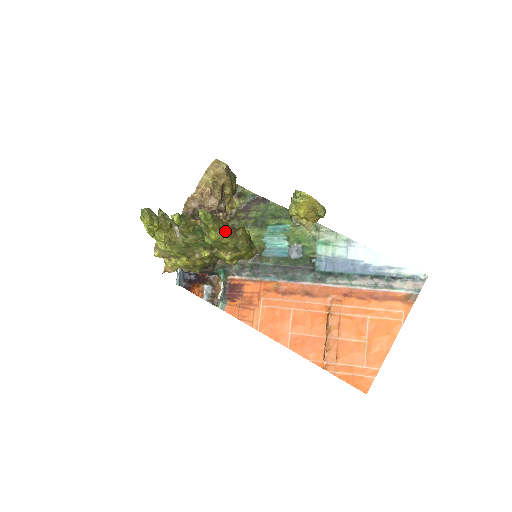
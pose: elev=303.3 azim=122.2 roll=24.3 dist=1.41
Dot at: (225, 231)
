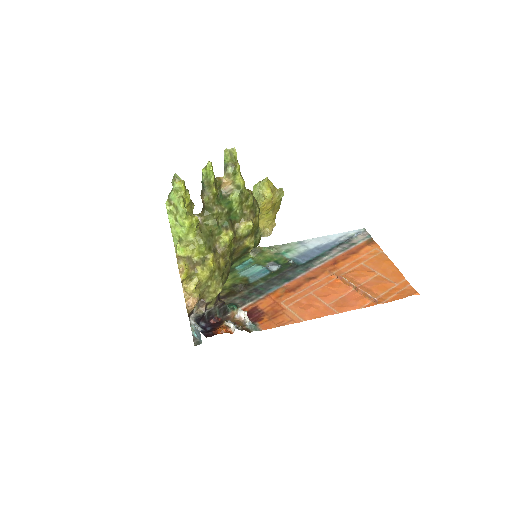
Dot at: occluded
